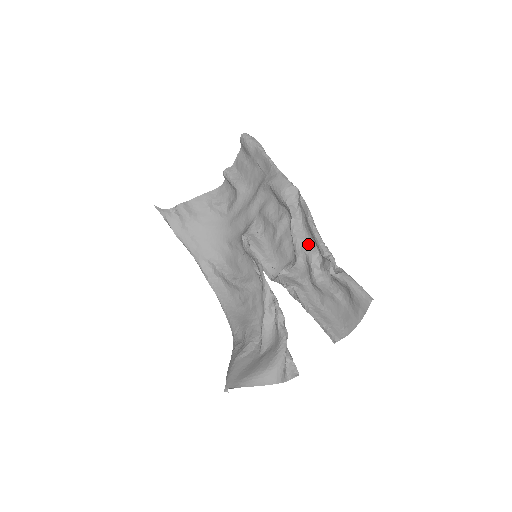
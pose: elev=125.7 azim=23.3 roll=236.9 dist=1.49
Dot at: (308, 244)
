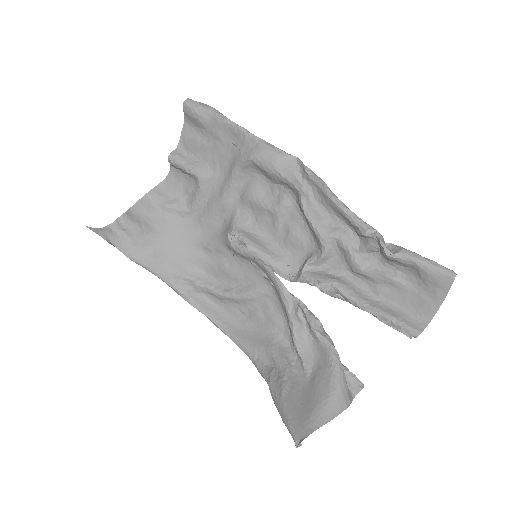
Dot at: (333, 224)
